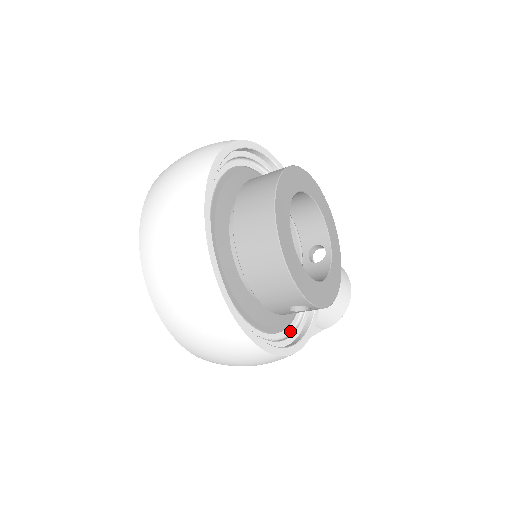
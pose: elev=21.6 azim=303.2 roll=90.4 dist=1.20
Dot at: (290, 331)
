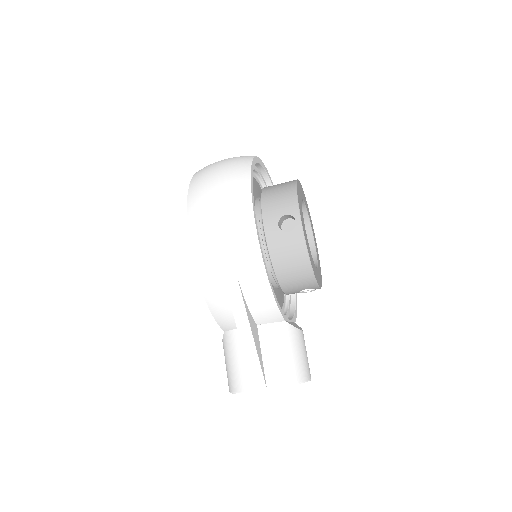
Dot at: occluded
